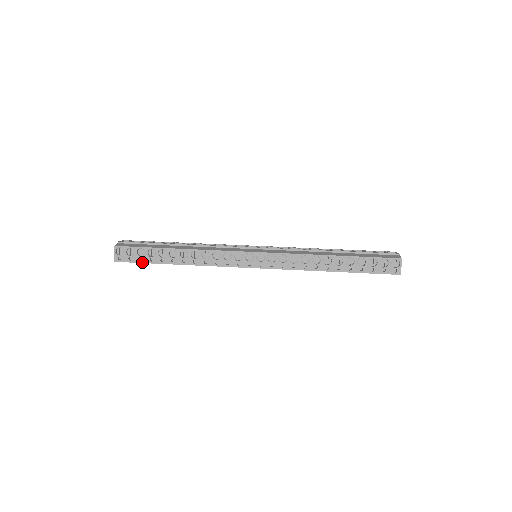
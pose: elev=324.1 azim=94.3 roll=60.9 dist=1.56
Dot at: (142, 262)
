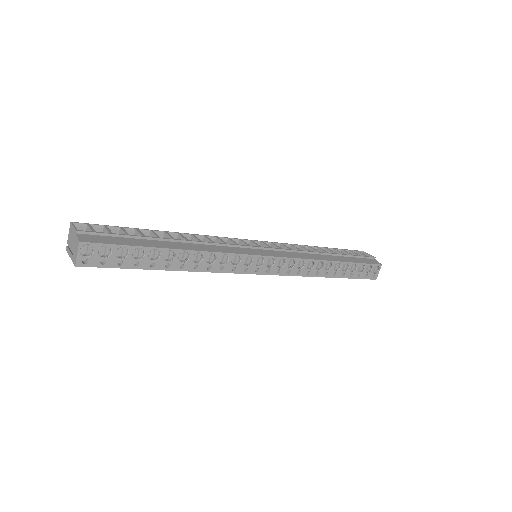
Dot at: (122, 267)
